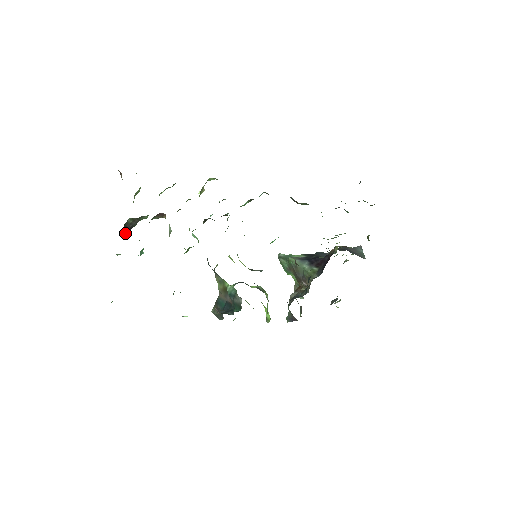
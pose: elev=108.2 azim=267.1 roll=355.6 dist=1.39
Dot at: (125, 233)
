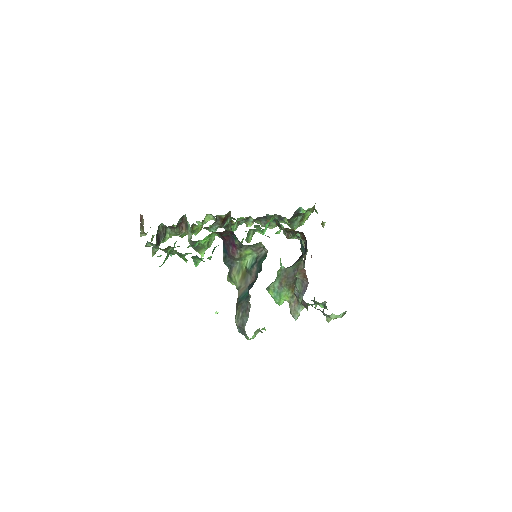
Dot at: (156, 241)
